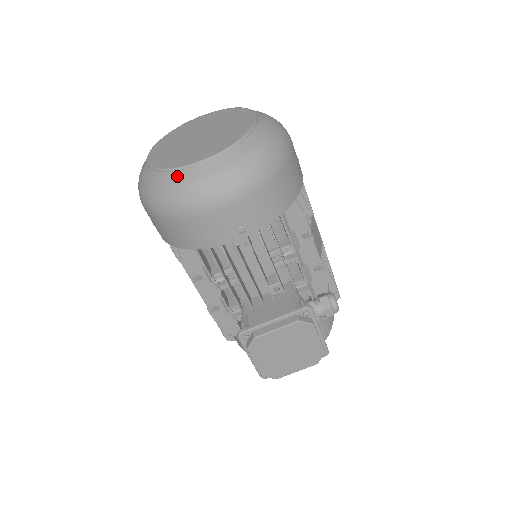
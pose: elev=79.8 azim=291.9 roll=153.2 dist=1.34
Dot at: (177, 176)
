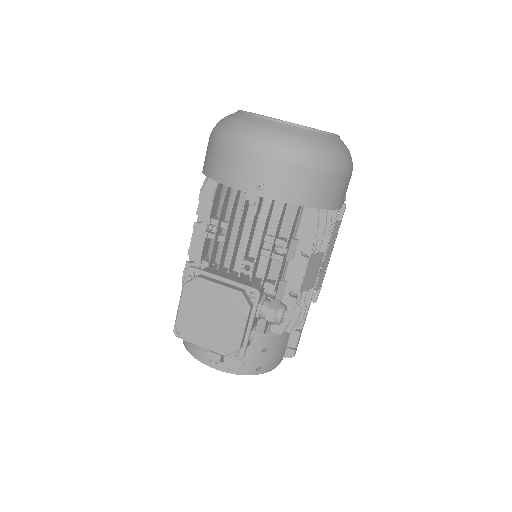
Dot at: (249, 117)
